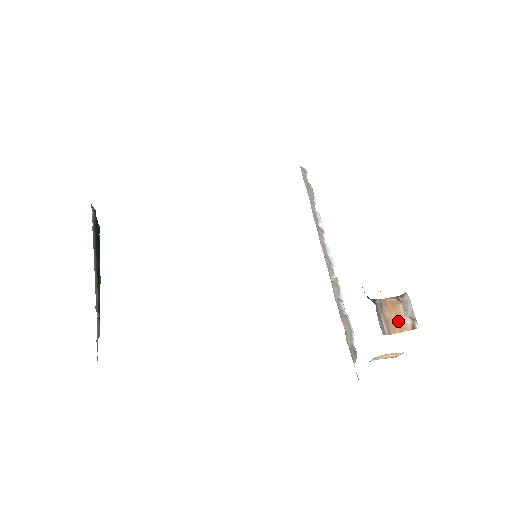
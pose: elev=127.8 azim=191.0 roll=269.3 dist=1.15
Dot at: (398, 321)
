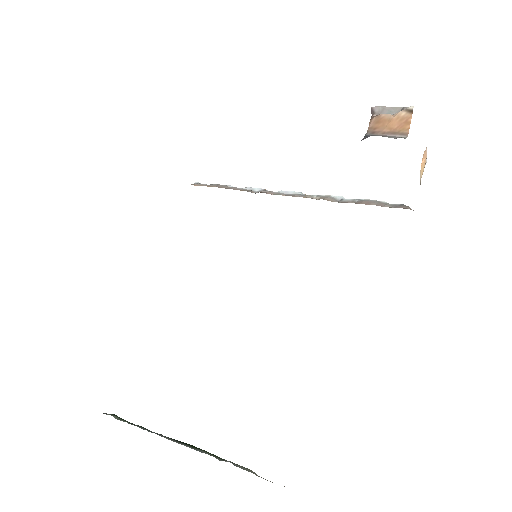
Dot at: (397, 123)
